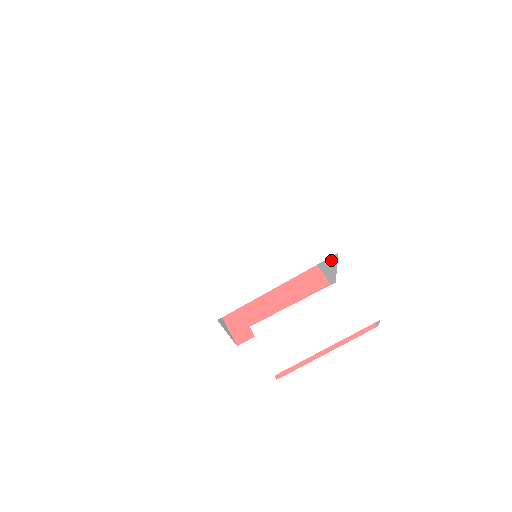
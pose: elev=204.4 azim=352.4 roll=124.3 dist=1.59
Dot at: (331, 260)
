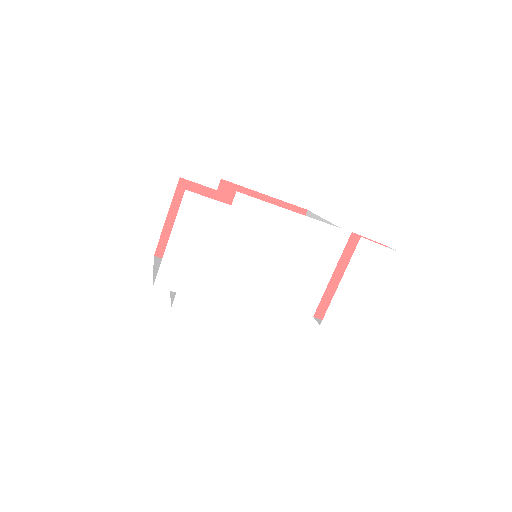
Dot at: occluded
